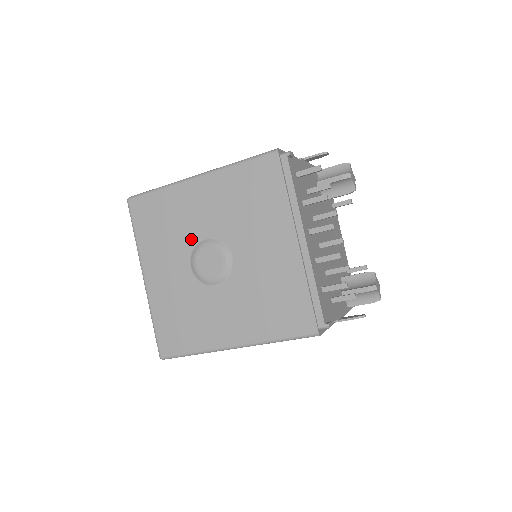
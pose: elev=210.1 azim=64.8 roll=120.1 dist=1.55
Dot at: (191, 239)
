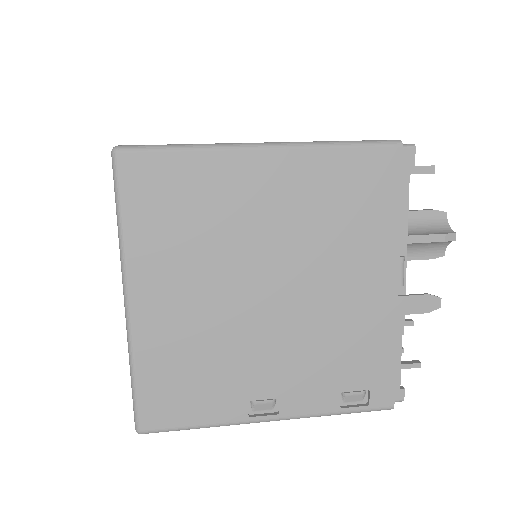
Dot at: occluded
